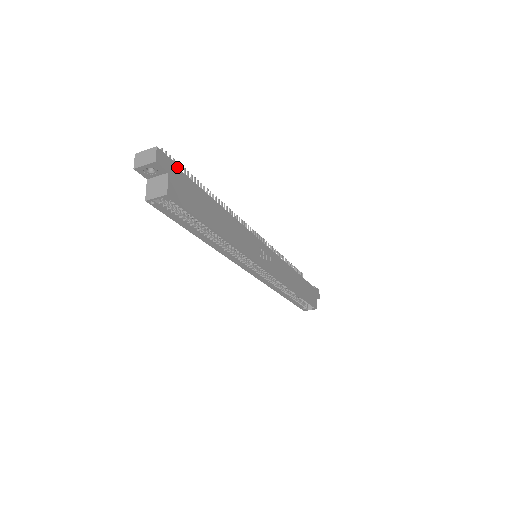
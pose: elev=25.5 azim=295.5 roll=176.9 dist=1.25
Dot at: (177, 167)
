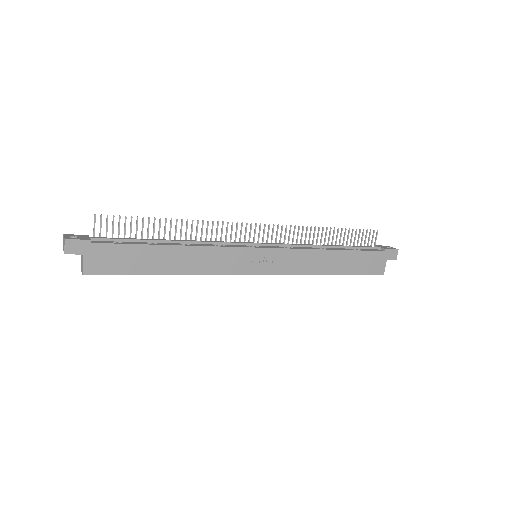
Dot at: (118, 222)
